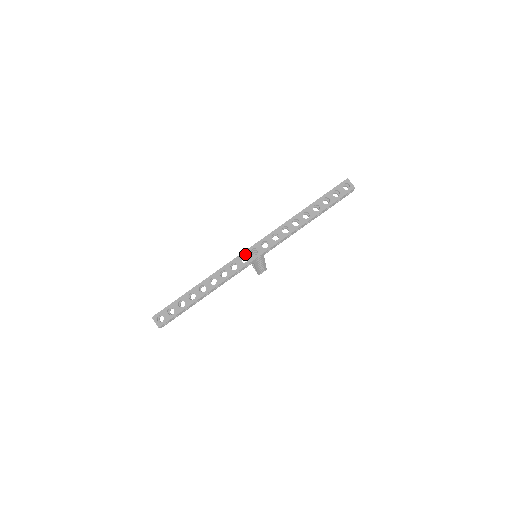
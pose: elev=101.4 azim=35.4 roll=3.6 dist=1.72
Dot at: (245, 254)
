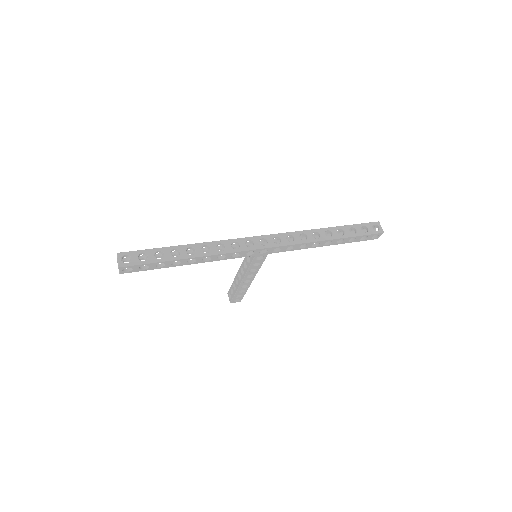
Dot at: (253, 239)
